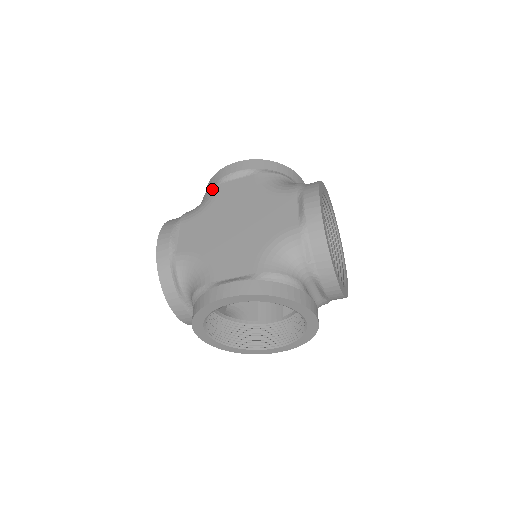
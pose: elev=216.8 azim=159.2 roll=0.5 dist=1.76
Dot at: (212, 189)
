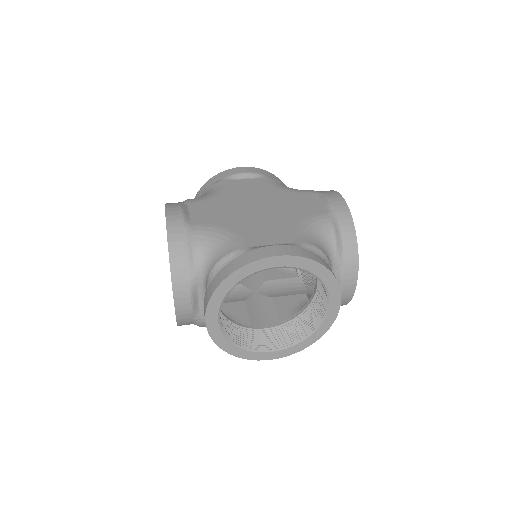
Dot at: (217, 184)
